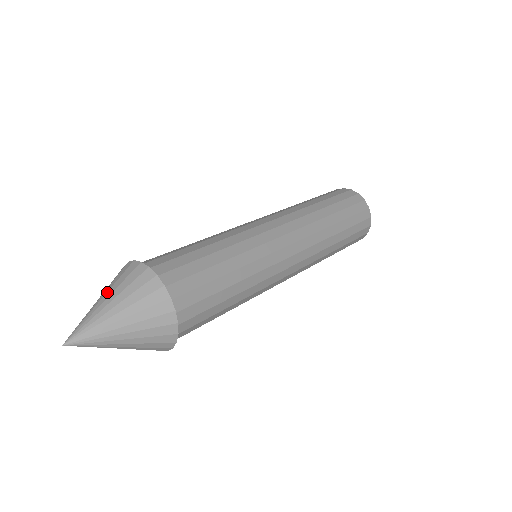
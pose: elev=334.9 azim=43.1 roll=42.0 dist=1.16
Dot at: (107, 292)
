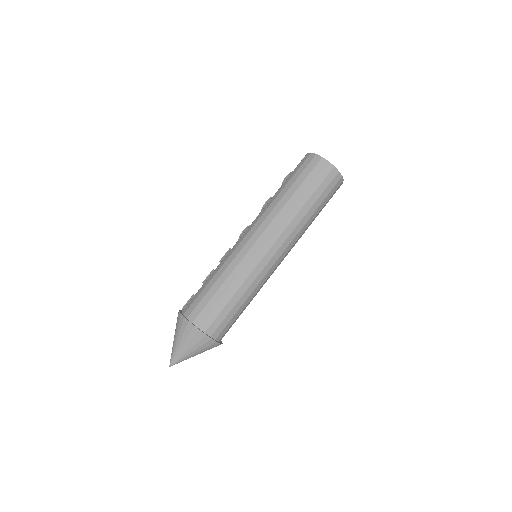
Dot at: (181, 340)
